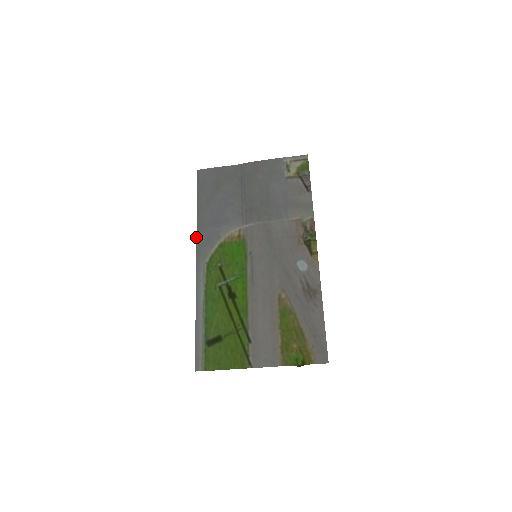
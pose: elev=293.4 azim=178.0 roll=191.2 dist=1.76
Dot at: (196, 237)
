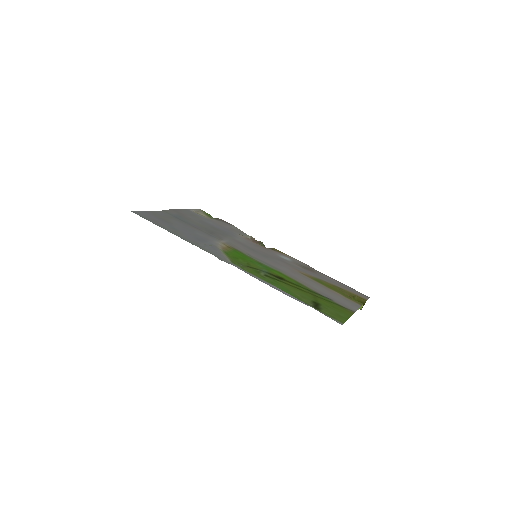
Dot at: (200, 248)
